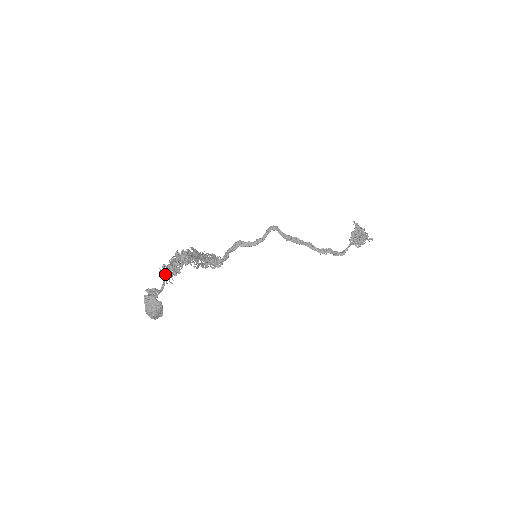
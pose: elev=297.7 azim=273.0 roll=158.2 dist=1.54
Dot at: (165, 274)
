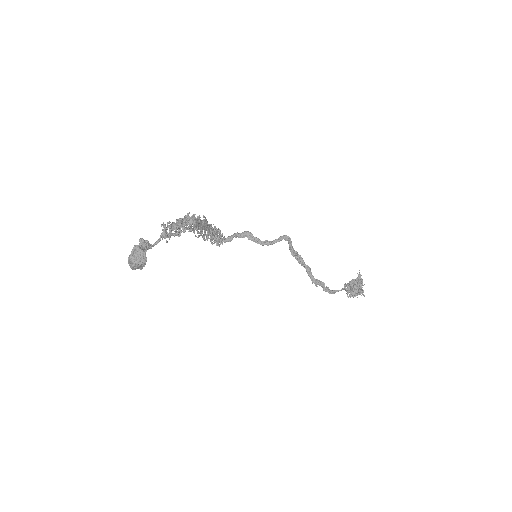
Dot at: (165, 232)
